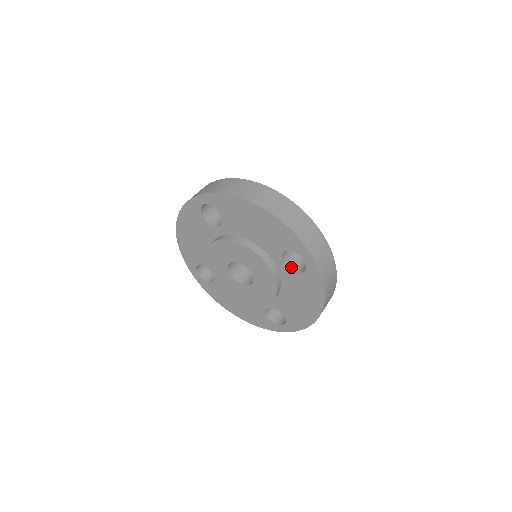
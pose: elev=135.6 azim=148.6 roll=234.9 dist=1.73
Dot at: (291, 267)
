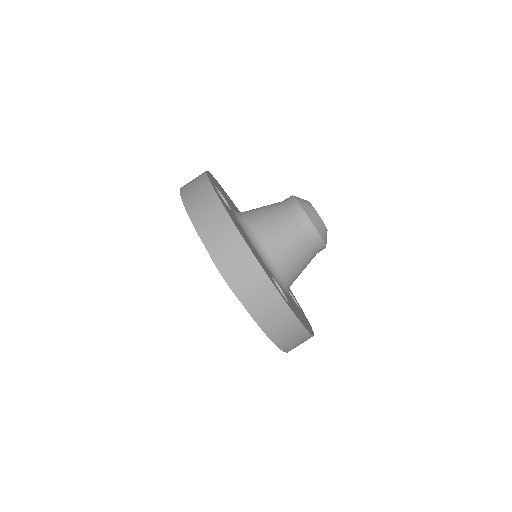
Dot at: occluded
